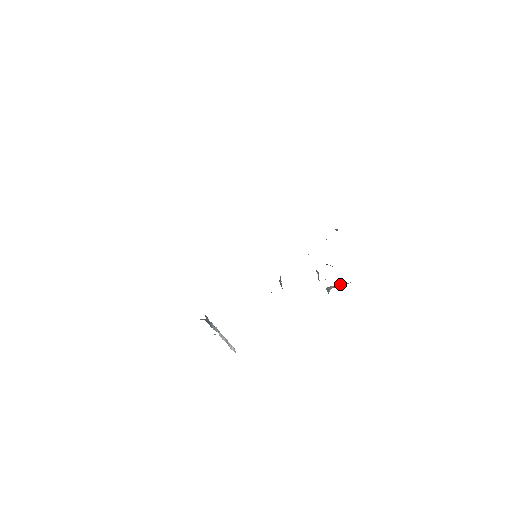
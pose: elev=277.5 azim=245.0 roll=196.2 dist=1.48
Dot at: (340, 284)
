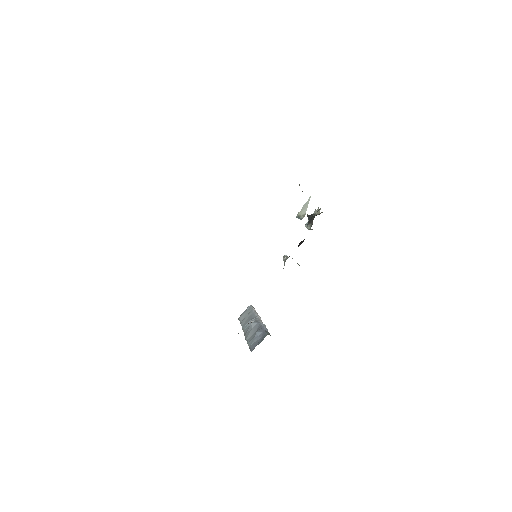
Dot at: (303, 206)
